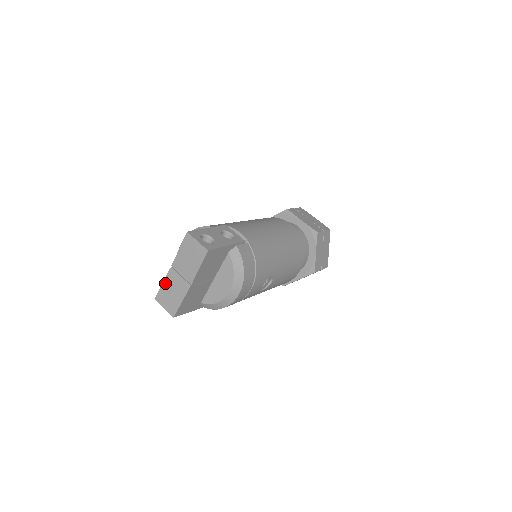
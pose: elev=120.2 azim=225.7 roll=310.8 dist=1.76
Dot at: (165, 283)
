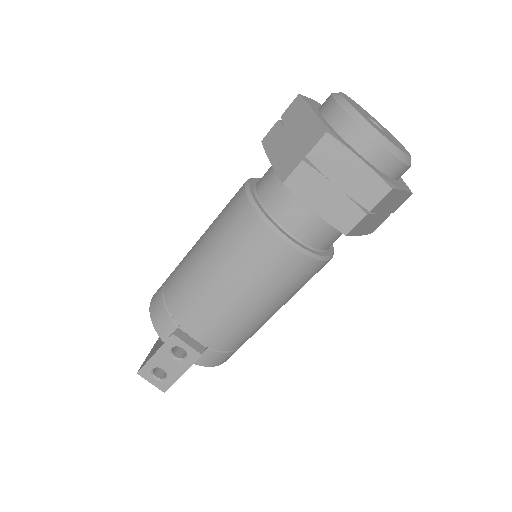
Dot at: occluded
